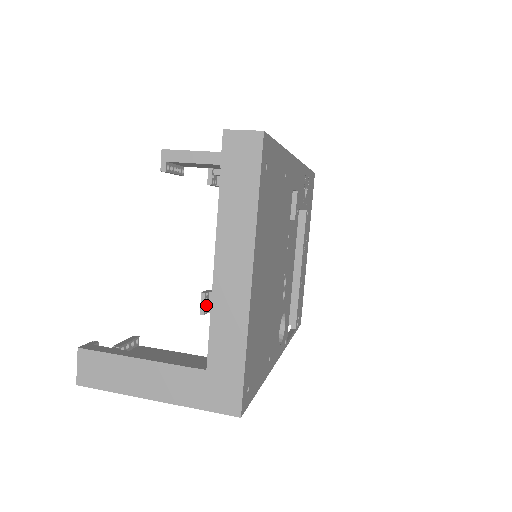
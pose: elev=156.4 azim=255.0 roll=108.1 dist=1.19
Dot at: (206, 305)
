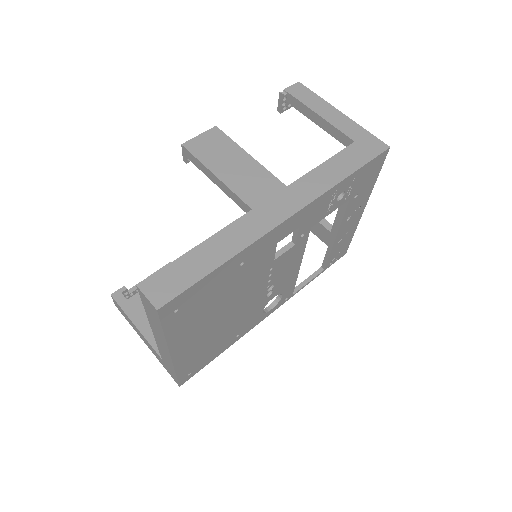
Dot at: occluded
